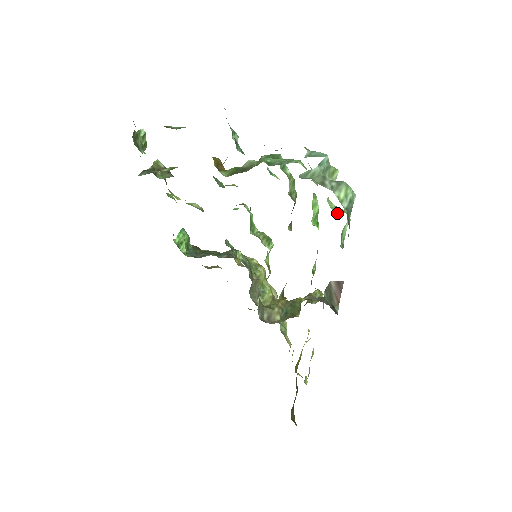
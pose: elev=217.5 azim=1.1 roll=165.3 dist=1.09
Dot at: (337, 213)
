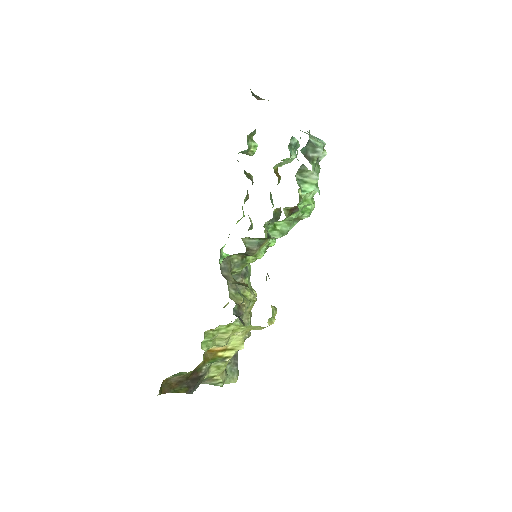
Dot at: occluded
